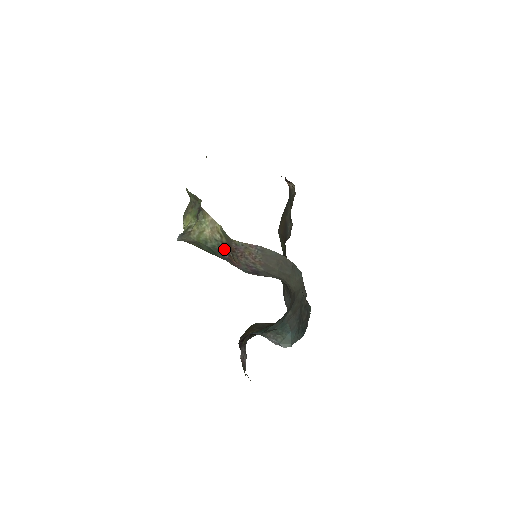
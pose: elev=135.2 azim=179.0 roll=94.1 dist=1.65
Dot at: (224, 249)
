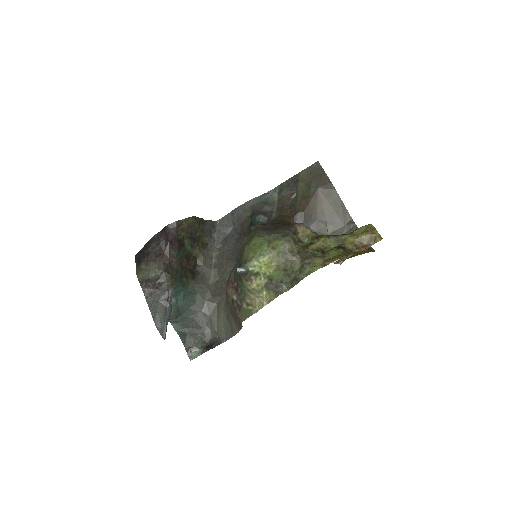
Dot at: (239, 293)
